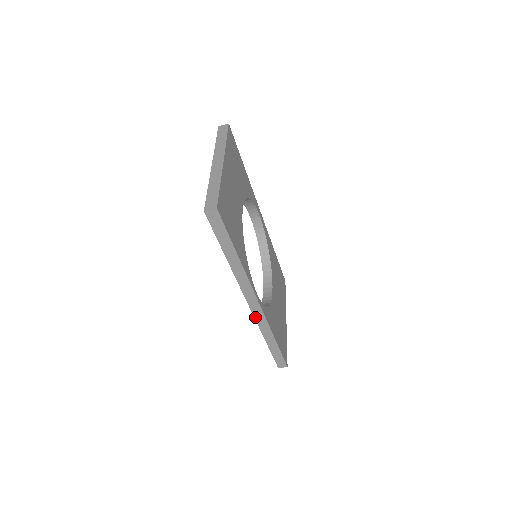
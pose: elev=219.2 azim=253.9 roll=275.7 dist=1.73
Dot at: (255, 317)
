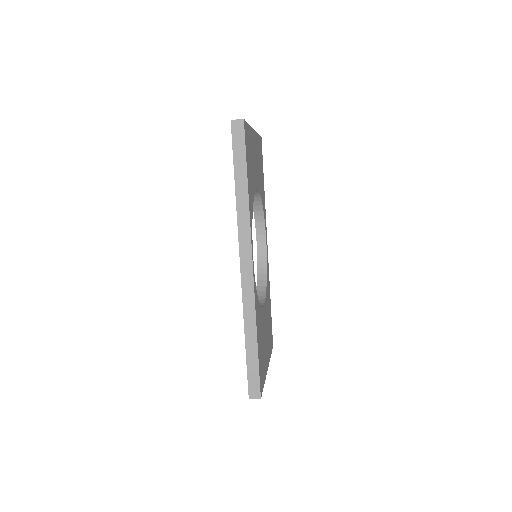
Dot at: (243, 290)
